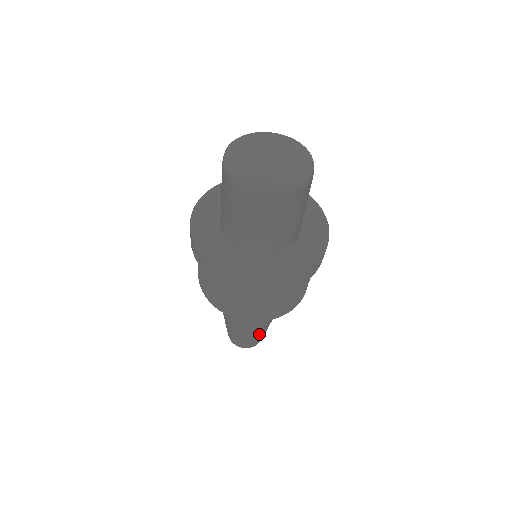
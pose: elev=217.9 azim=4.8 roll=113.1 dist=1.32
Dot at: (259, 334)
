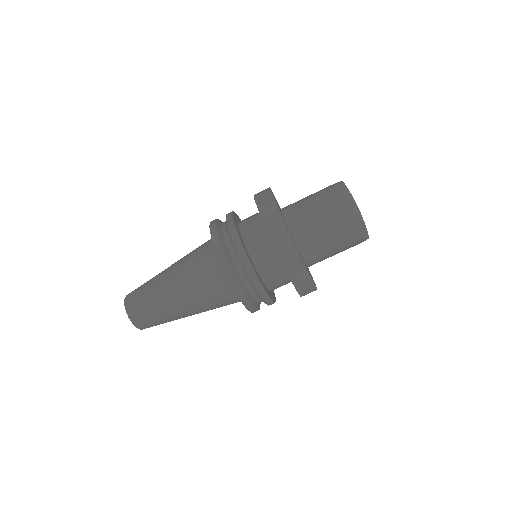
Dot at: (177, 319)
